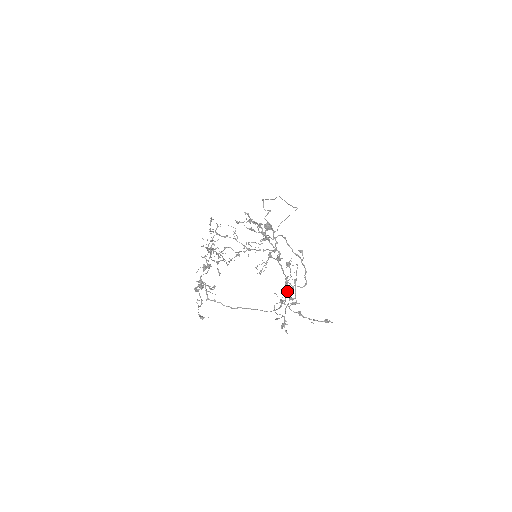
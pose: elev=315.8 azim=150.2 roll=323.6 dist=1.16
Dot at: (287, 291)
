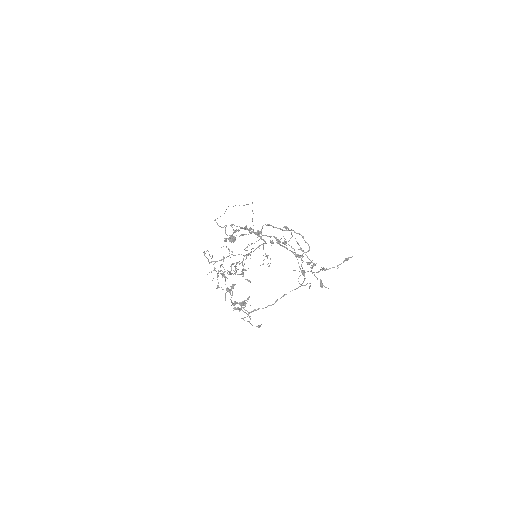
Dot at: occluded
